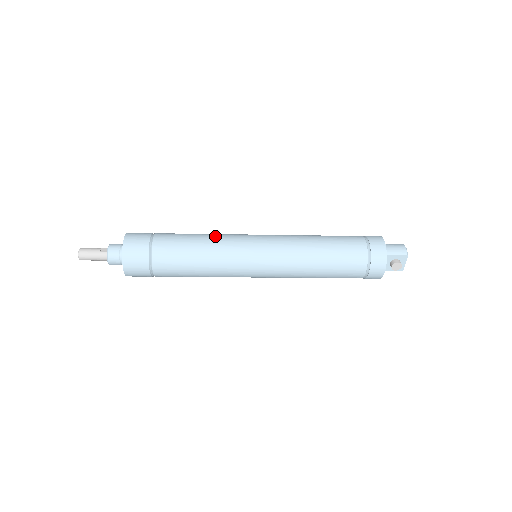
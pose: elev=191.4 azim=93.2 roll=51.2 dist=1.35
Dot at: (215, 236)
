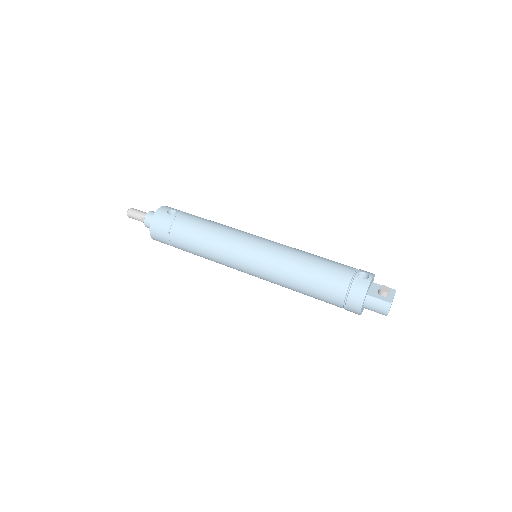
Dot at: (214, 252)
